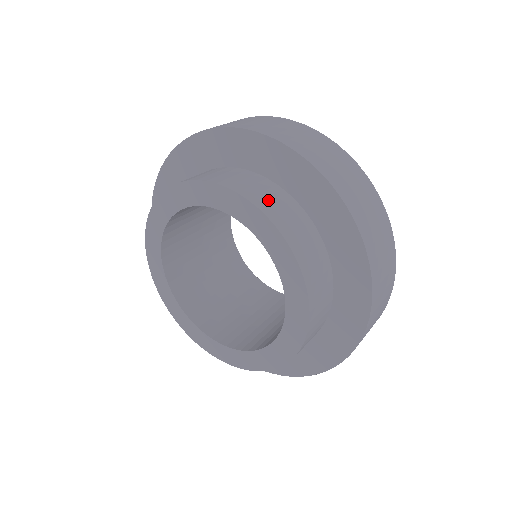
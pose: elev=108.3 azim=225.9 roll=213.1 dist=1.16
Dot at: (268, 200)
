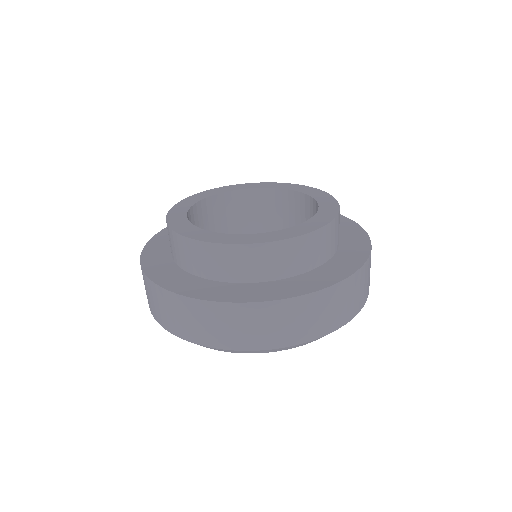
Dot at: occluded
